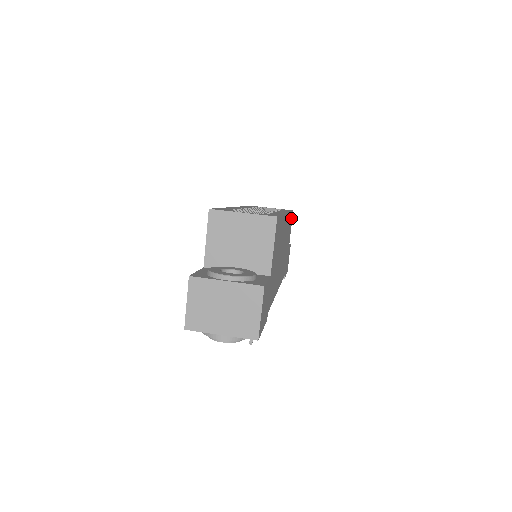
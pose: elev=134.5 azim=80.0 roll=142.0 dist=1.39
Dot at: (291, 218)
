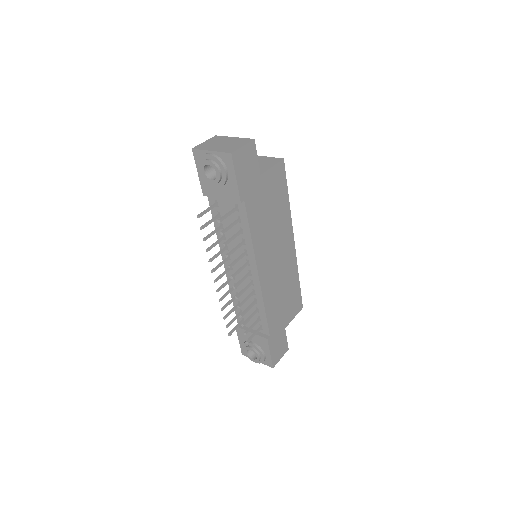
Dot at: (298, 300)
